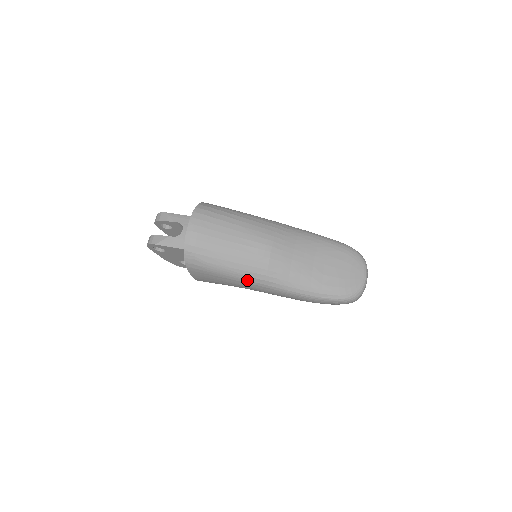
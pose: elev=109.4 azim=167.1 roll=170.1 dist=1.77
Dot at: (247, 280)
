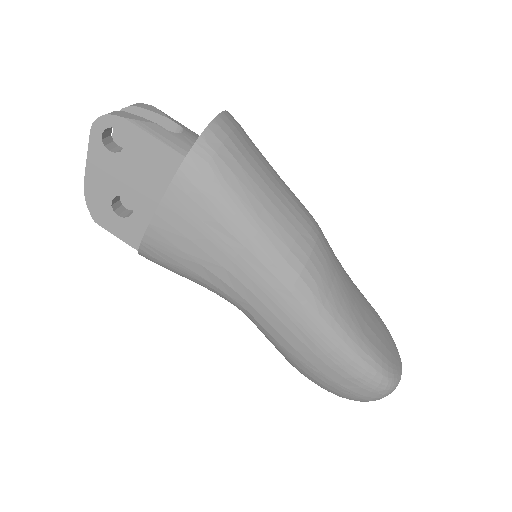
Dot at: (268, 257)
